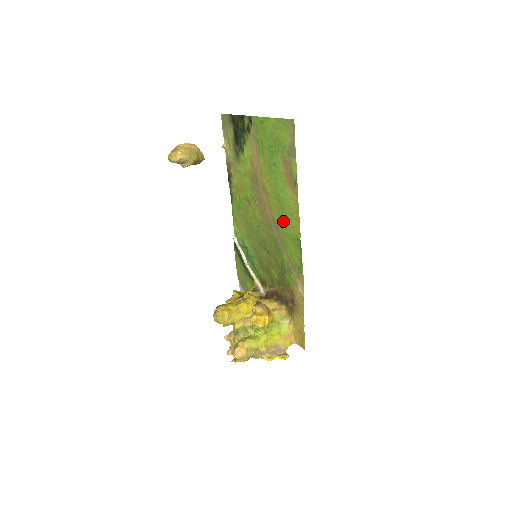
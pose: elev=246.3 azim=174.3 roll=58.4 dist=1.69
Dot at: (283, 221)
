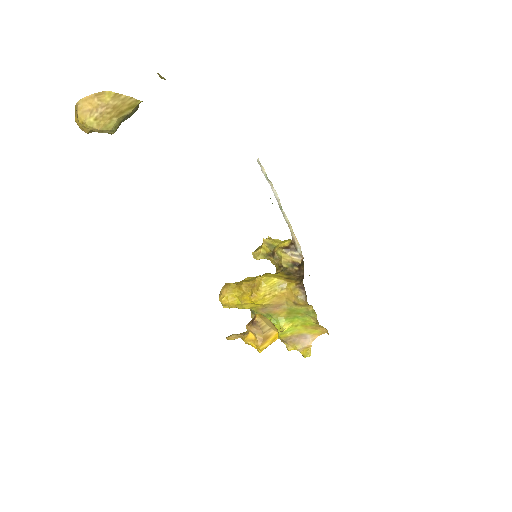
Dot at: occluded
